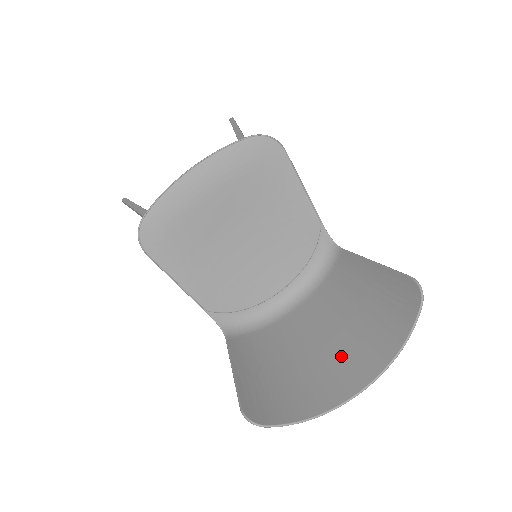
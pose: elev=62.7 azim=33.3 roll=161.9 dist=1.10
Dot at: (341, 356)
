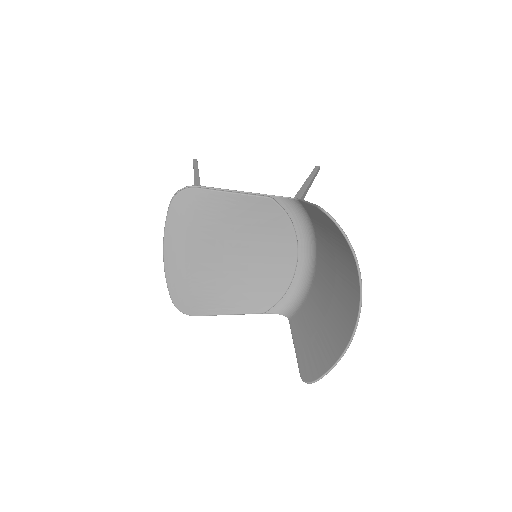
Dot at: (343, 288)
